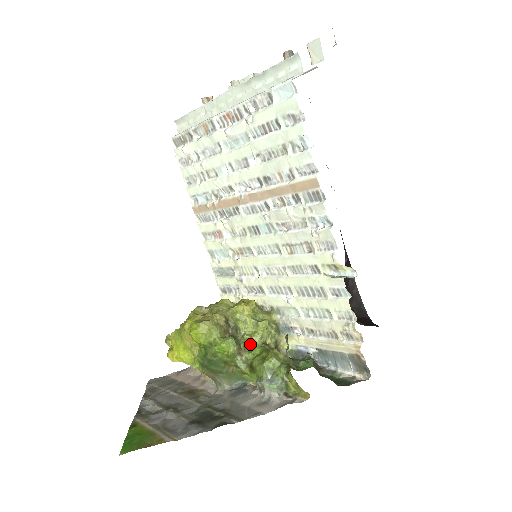
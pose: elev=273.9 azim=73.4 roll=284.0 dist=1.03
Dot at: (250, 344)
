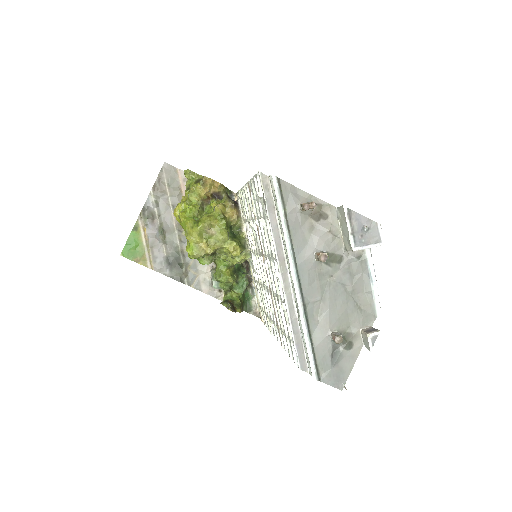
Dot at: occluded
